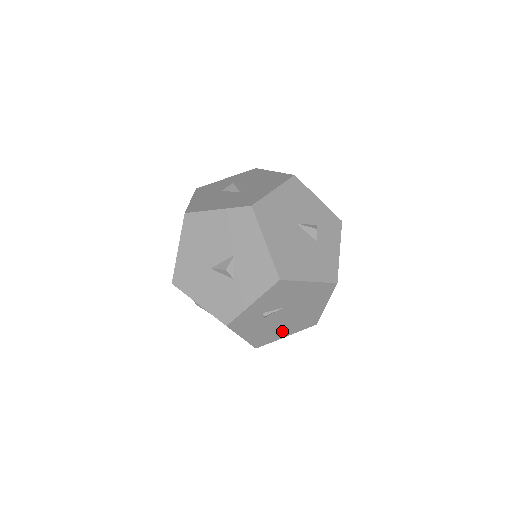
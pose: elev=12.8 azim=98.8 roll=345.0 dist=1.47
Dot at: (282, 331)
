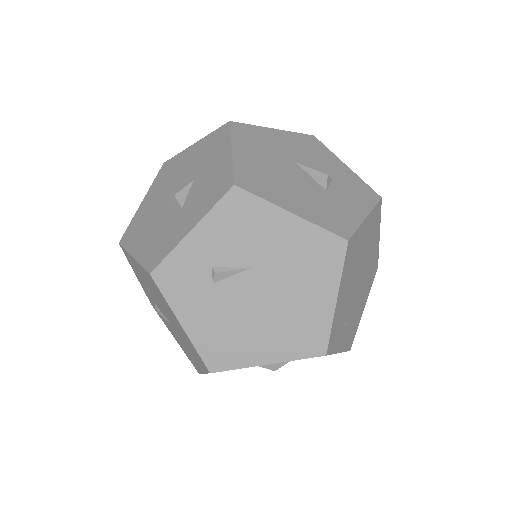
Dot at: (257, 343)
